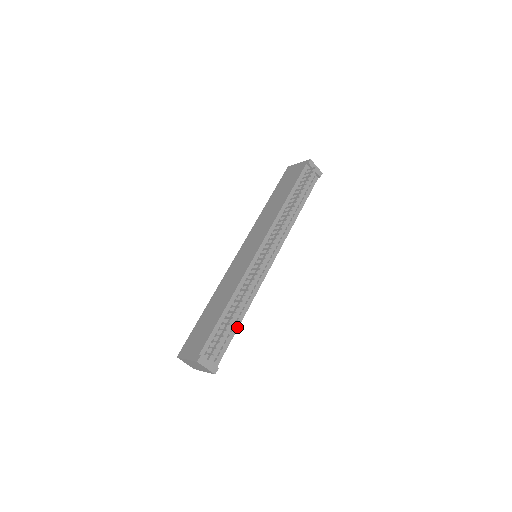
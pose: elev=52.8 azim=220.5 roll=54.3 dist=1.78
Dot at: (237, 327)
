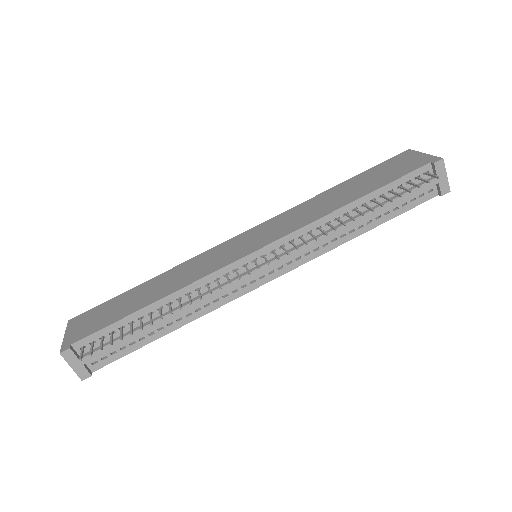
Dot at: (154, 338)
